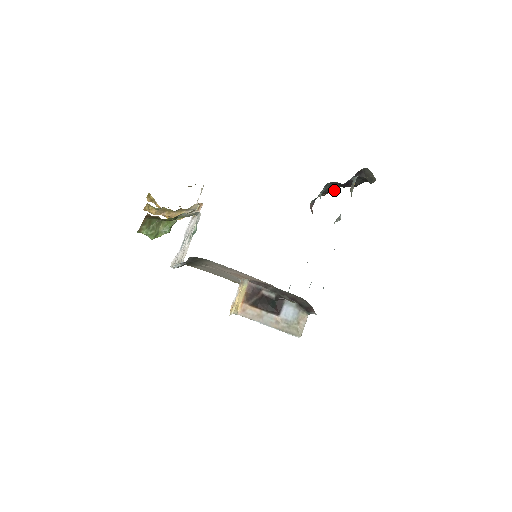
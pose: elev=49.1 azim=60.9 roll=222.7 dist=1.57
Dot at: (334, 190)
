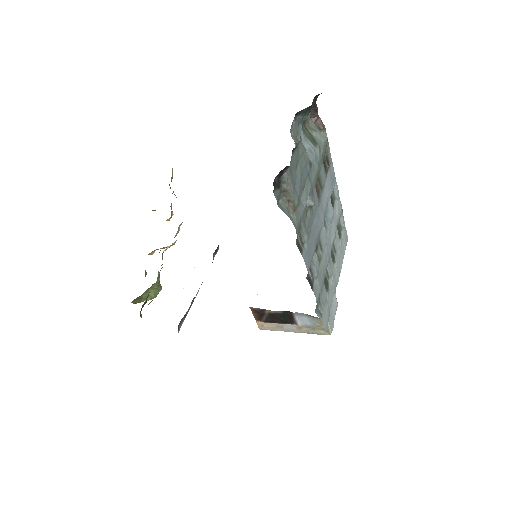
Dot at: occluded
